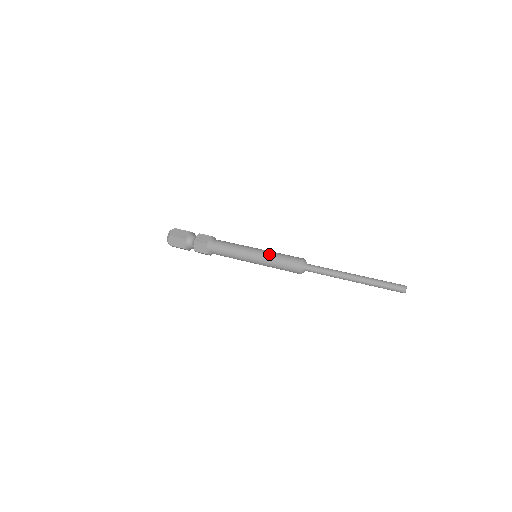
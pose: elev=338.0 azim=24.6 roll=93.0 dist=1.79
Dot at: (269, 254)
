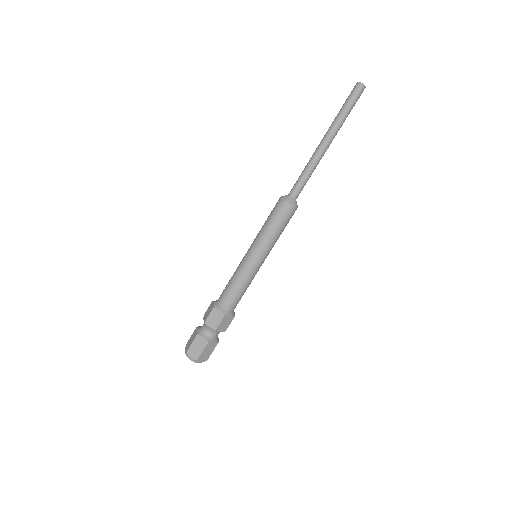
Dot at: (263, 240)
